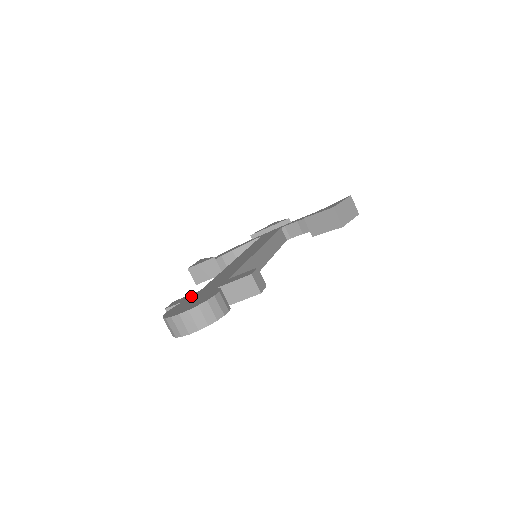
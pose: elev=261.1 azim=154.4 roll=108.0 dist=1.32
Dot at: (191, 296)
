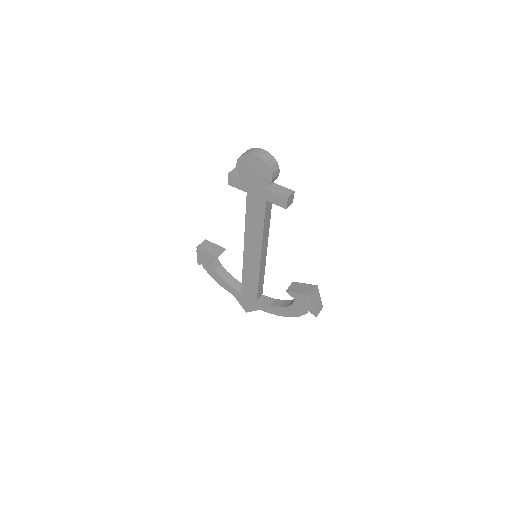
Dot at: occluded
